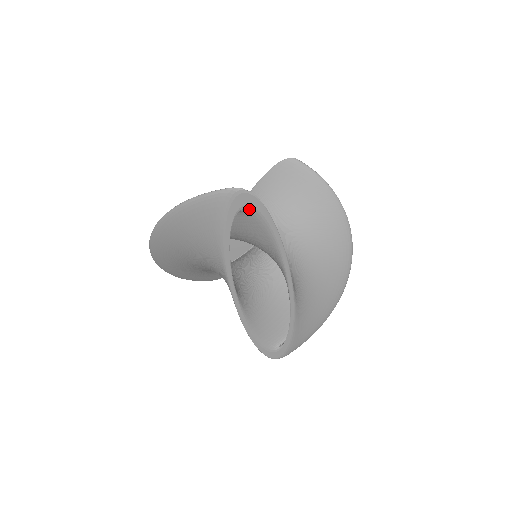
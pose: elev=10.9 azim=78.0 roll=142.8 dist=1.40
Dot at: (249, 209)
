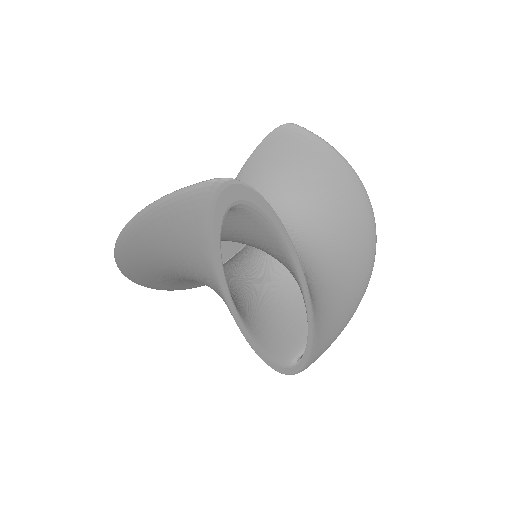
Dot at: (242, 205)
